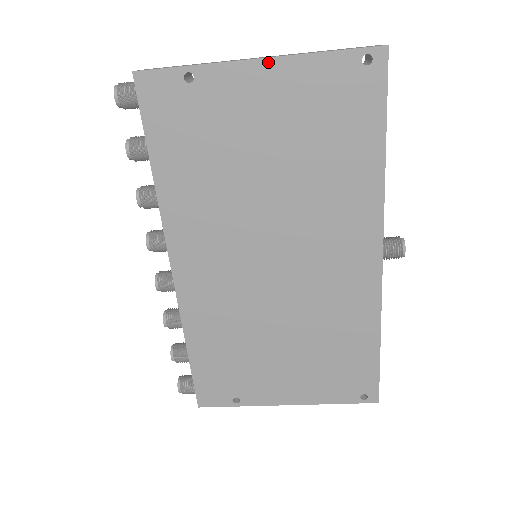
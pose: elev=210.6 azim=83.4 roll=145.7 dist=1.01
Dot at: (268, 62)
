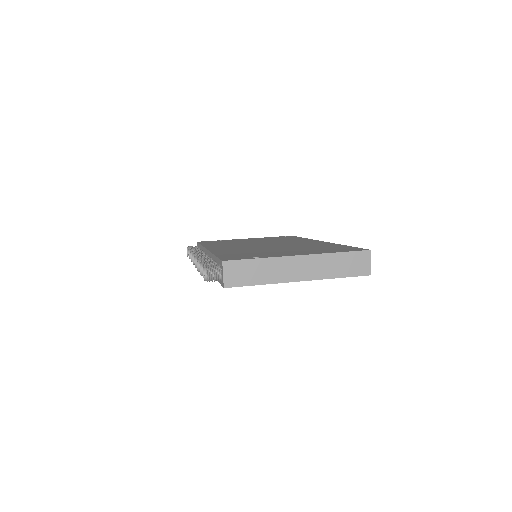
Dot at: (306, 280)
